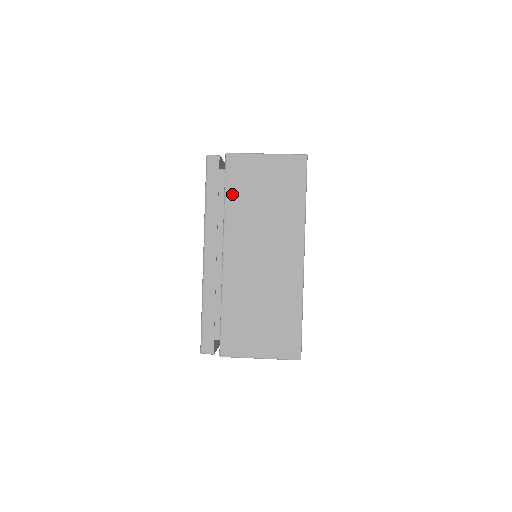
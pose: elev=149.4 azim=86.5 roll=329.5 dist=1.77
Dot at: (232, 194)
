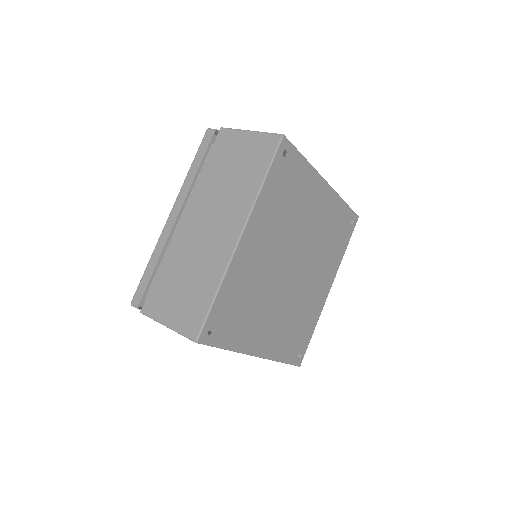
Dot at: (210, 164)
